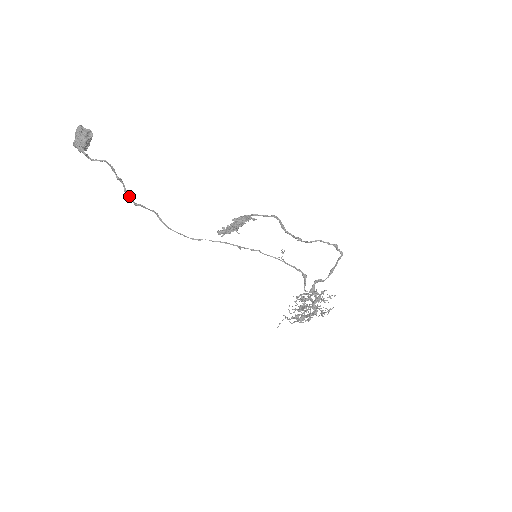
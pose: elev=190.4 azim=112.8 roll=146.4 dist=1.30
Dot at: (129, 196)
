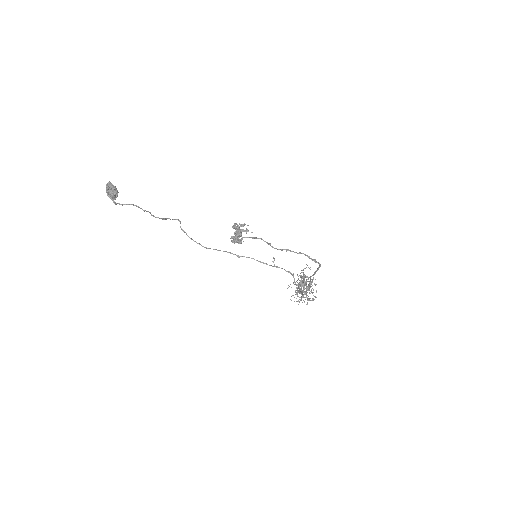
Dot at: (156, 217)
